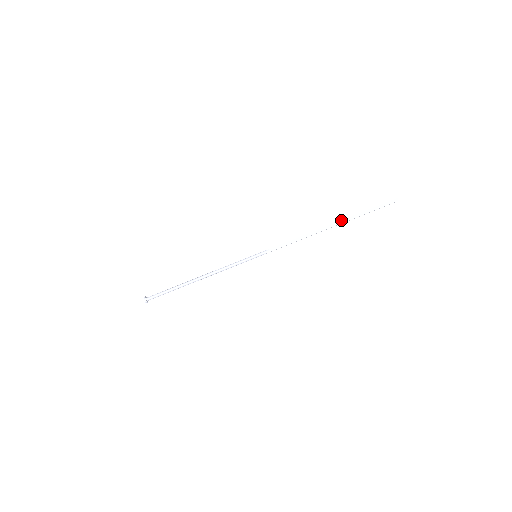
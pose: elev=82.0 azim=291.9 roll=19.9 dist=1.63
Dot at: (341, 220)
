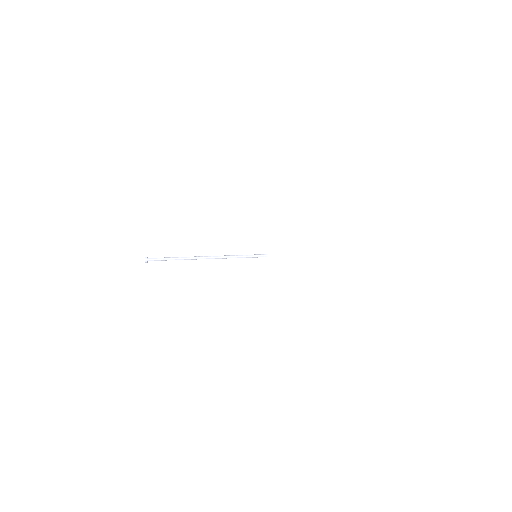
Dot at: occluded
